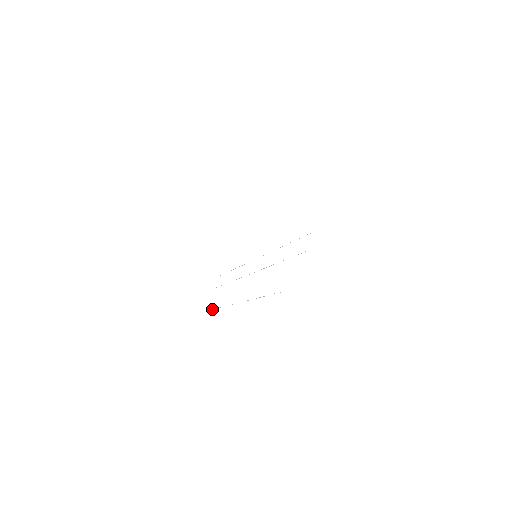
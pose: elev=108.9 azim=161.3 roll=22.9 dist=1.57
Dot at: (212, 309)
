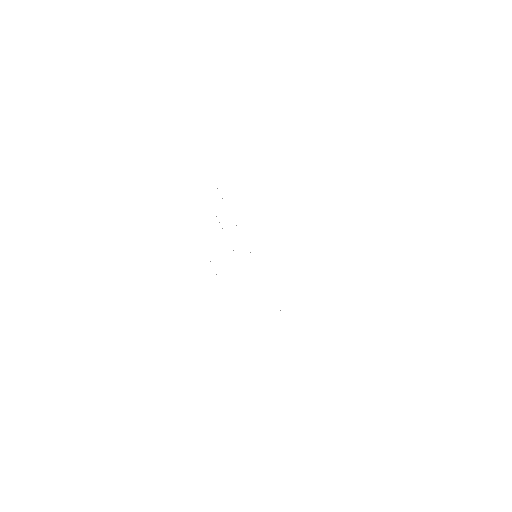
Dot at: occluded
